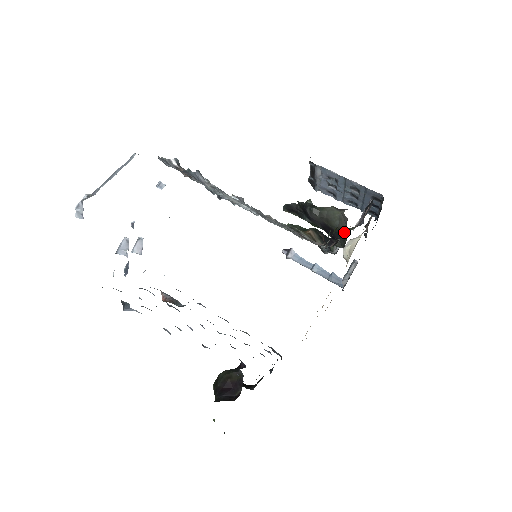
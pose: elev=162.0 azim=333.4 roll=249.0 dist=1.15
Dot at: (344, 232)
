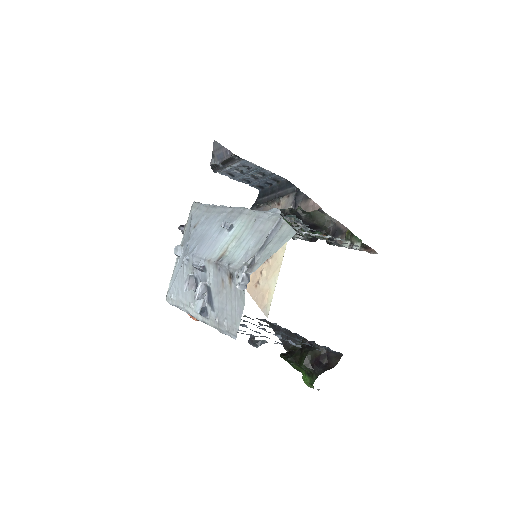
Dot at: occluded
